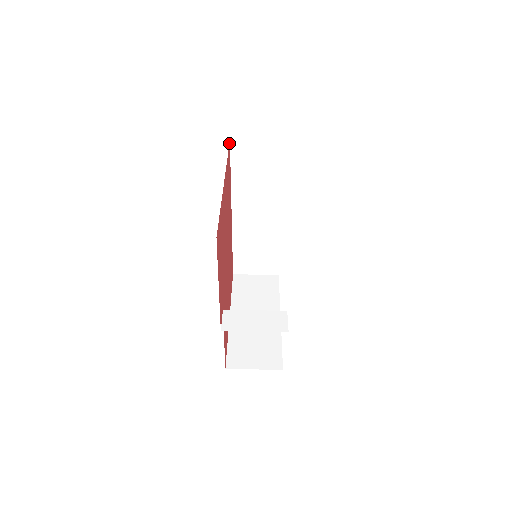
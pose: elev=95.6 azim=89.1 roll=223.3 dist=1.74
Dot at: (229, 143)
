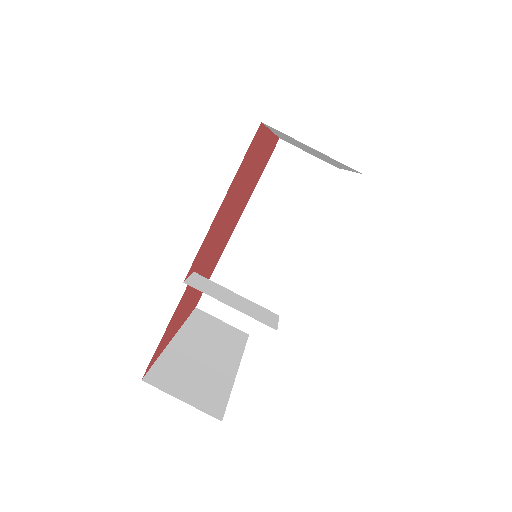
Dot at: occluded
